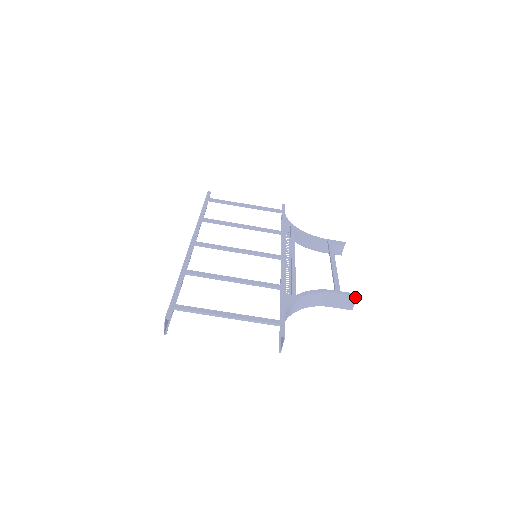
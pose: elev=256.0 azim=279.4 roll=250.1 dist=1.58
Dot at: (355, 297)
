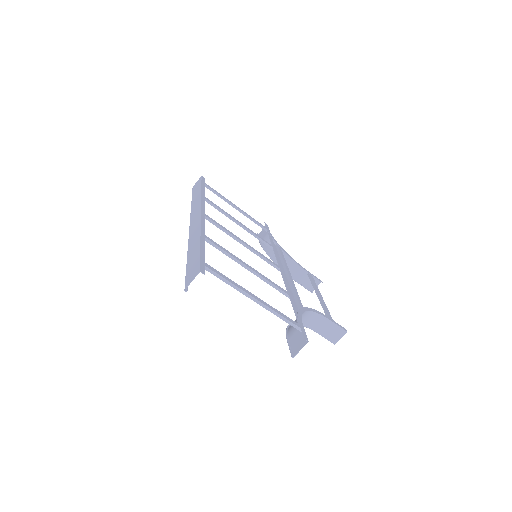
Dot at: (345, 332)
